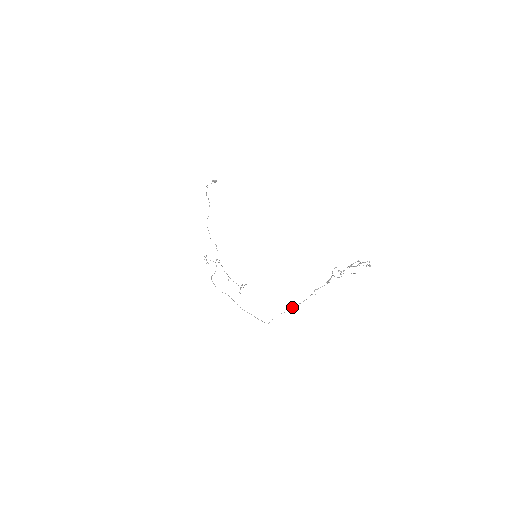
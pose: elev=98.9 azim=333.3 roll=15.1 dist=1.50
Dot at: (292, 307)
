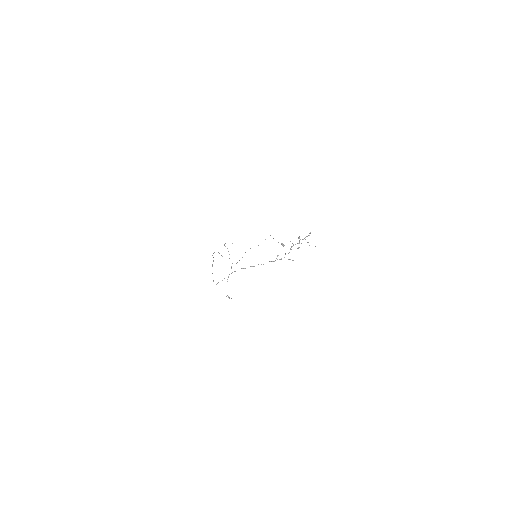
Dot at: (241, 268)
